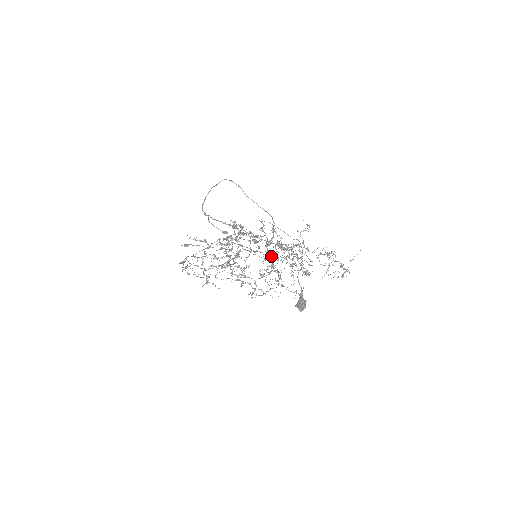
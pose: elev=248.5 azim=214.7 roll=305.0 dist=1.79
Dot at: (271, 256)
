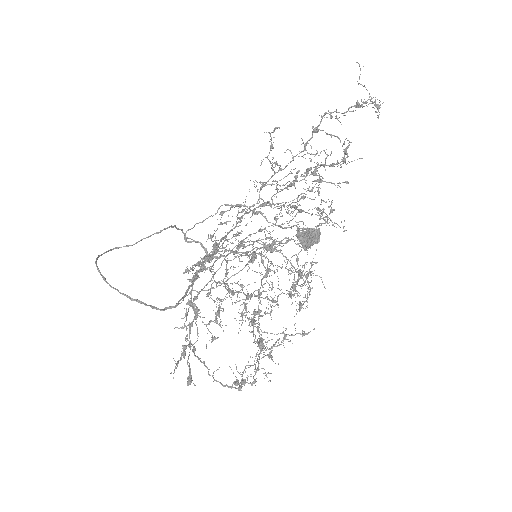
Dot at: occluded
